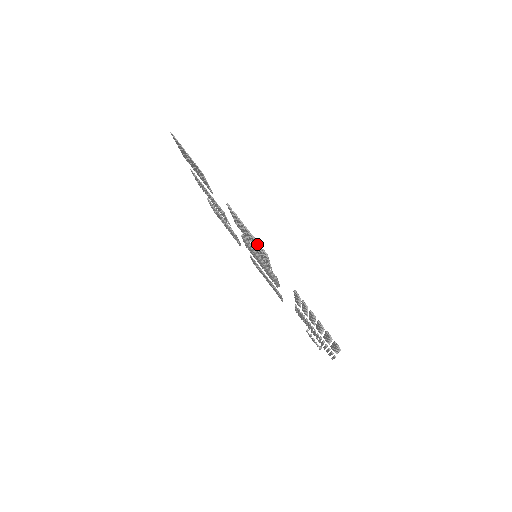
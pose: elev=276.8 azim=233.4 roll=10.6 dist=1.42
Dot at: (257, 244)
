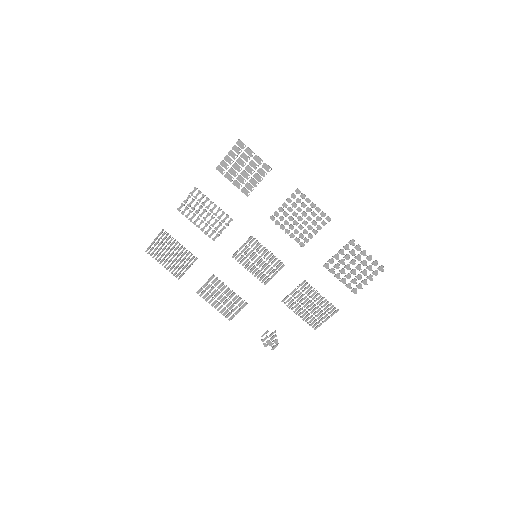
Dot at: (322, 214)
